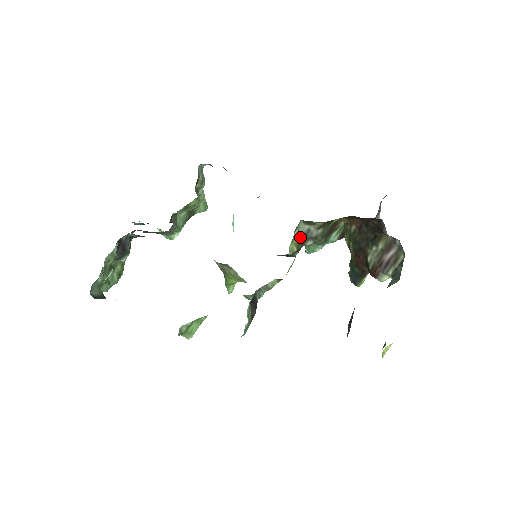
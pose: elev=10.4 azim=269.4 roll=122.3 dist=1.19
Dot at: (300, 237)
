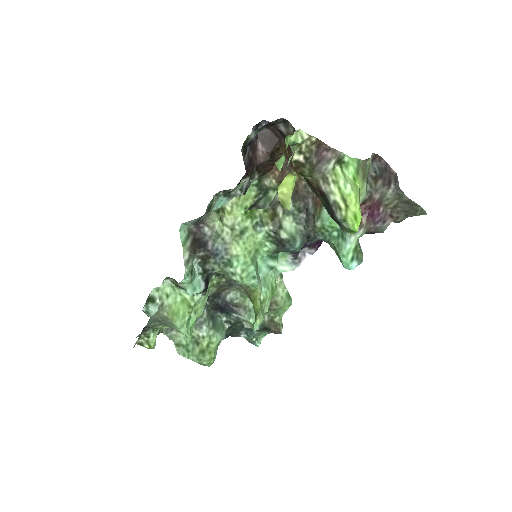
Dot at: (268, 207)
